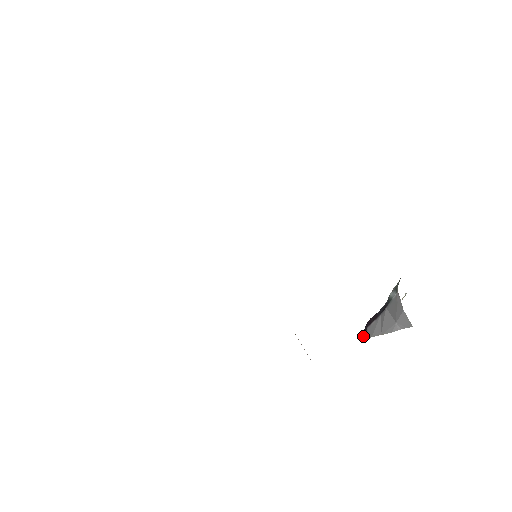
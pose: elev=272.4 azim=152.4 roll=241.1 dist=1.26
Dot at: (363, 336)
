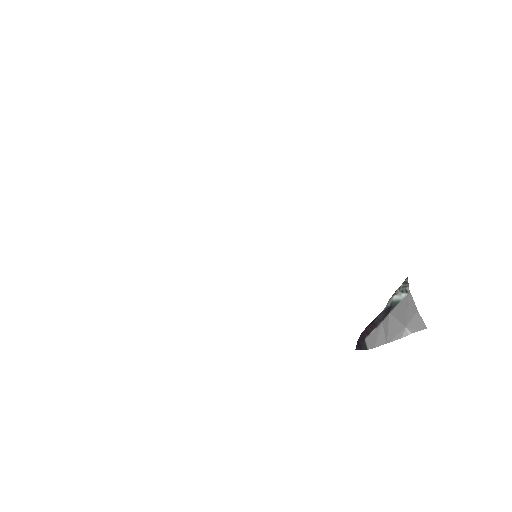
Dot at: (358, 349)
